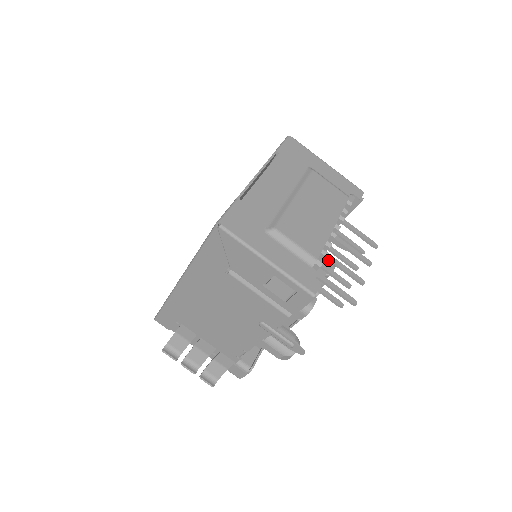
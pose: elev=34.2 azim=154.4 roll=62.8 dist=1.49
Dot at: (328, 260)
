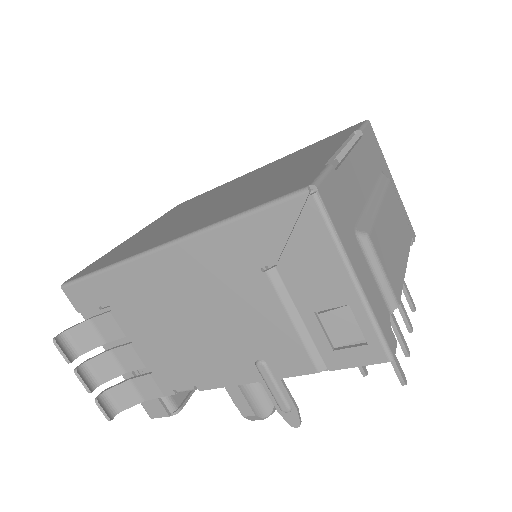
Dot at: occluded
